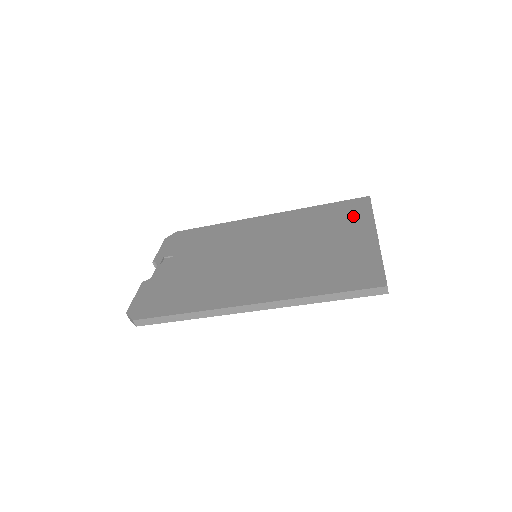
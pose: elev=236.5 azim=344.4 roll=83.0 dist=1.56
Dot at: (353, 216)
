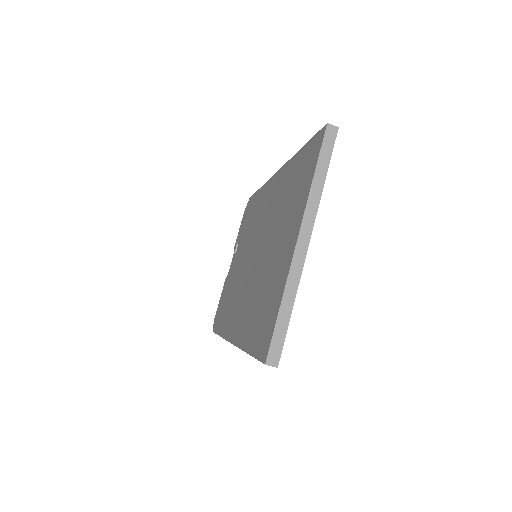
Dot at: (302, 185)
